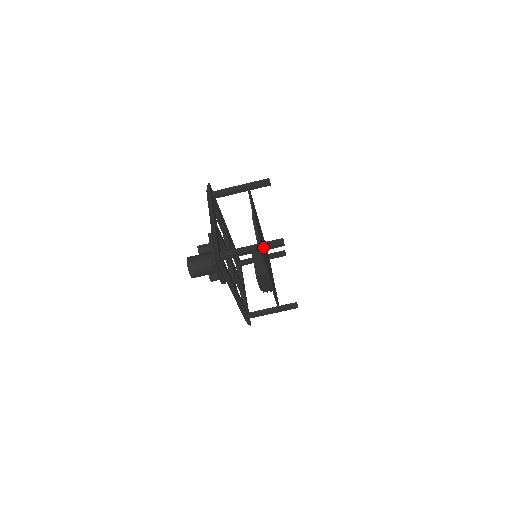
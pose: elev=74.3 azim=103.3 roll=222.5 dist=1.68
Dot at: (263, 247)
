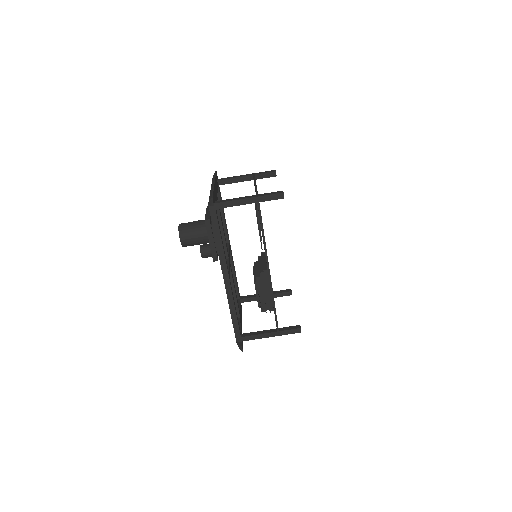
Dot at: (261, 195)
